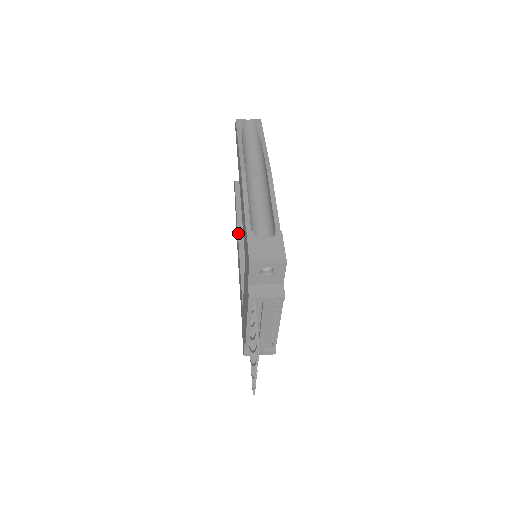
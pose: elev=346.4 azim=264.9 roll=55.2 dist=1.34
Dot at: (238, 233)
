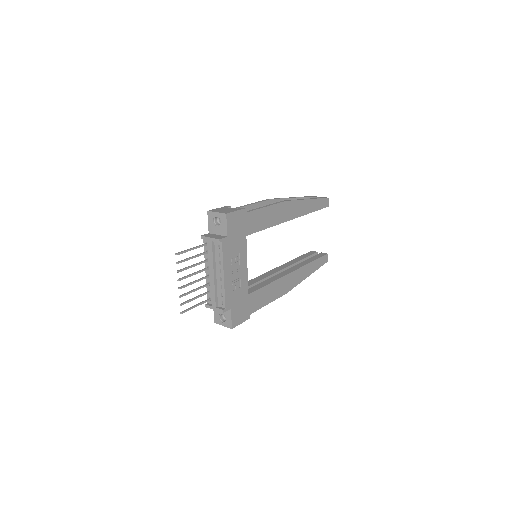
Dot at: (278, 267)
